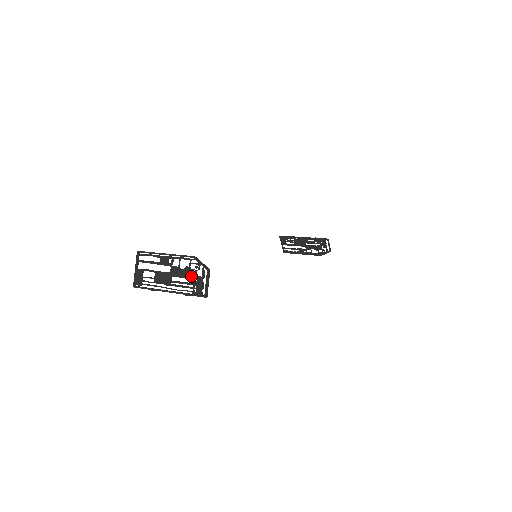
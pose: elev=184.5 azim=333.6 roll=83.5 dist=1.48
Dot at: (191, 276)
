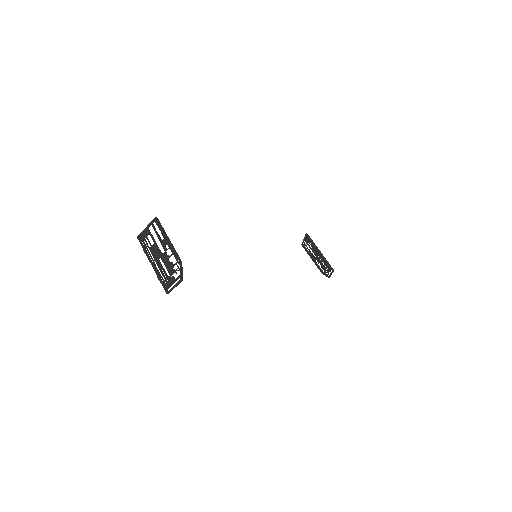
Dot at: (170, 271)
